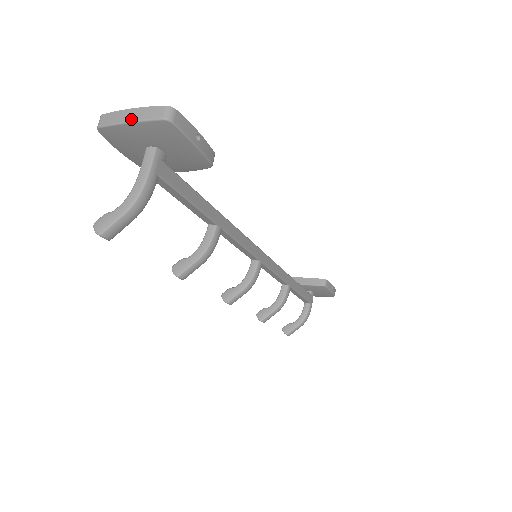
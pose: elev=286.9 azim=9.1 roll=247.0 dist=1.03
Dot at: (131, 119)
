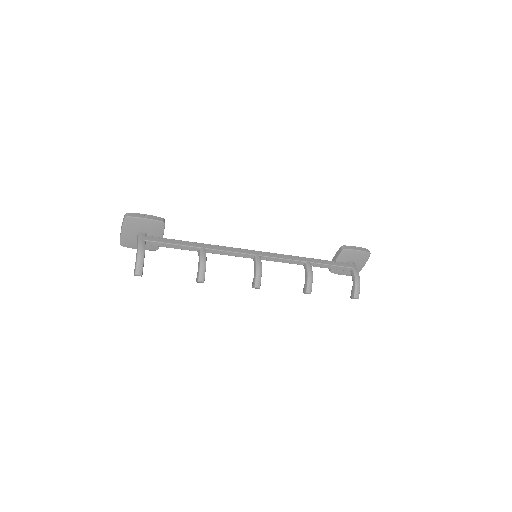
Dot at: (121, 229)
